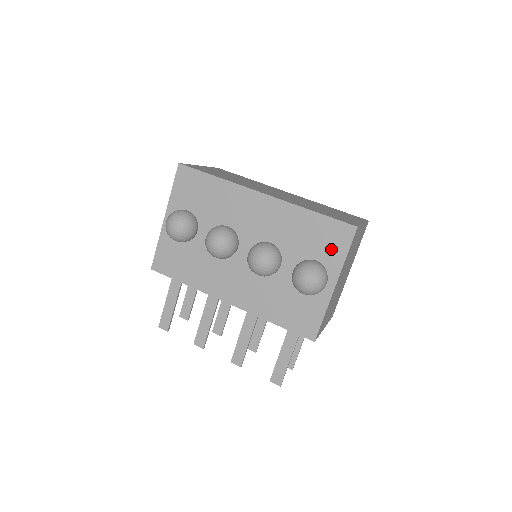
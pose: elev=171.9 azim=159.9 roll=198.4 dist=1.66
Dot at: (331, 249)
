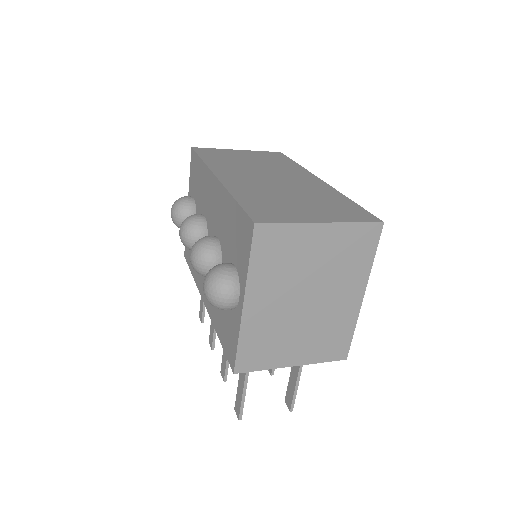
Dot at: (241, 252)
